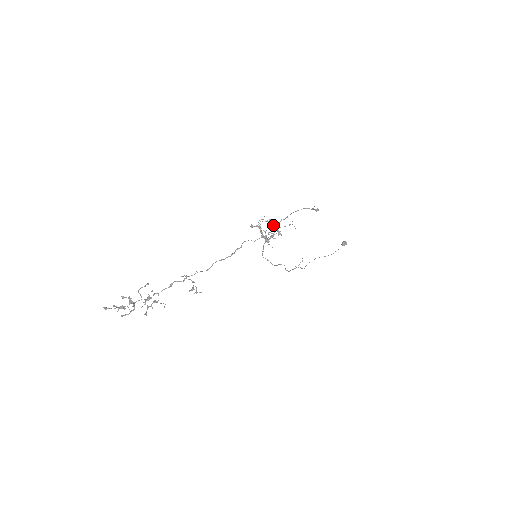
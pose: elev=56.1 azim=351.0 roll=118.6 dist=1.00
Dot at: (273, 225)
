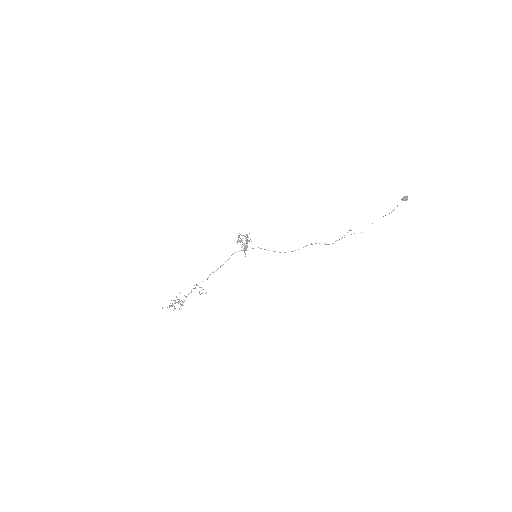
Dot at: occluded
